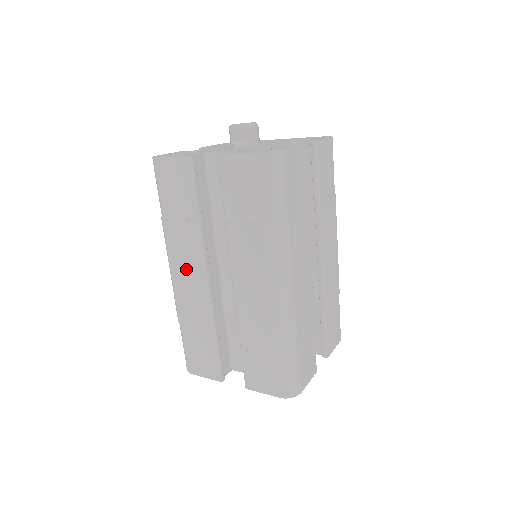
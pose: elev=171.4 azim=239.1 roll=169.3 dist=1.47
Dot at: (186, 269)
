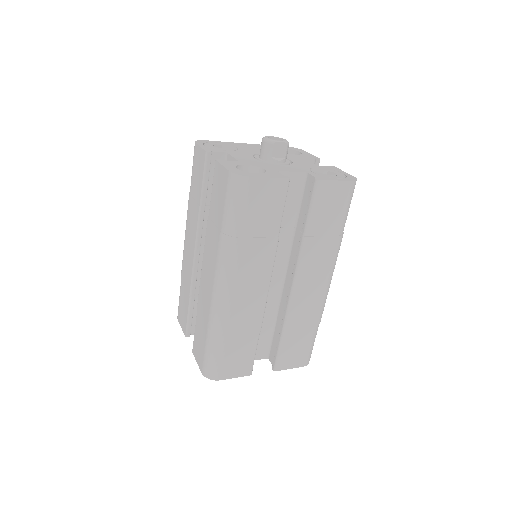
Dot at: (249, 283)
